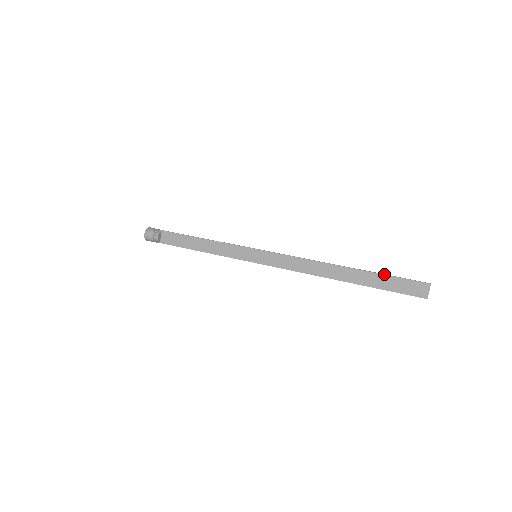
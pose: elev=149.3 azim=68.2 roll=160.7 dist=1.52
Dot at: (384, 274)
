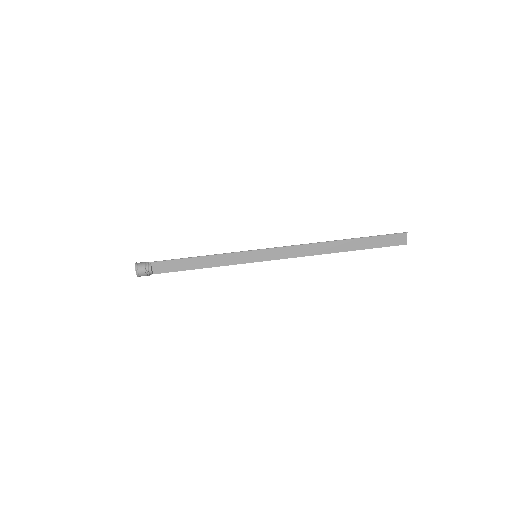
Dot at: (371, 236)
